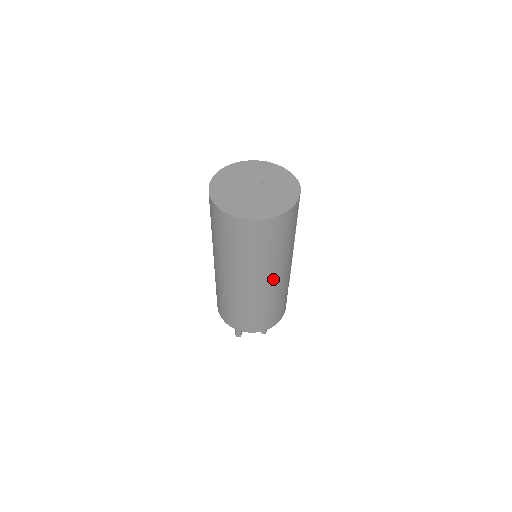
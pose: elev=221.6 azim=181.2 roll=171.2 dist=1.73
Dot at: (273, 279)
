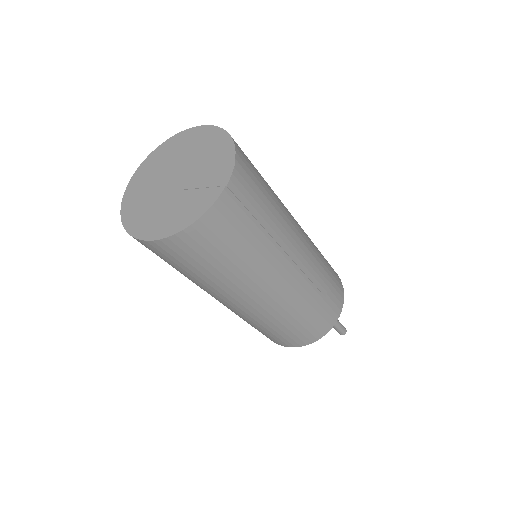
Dot at: (250, 301)
